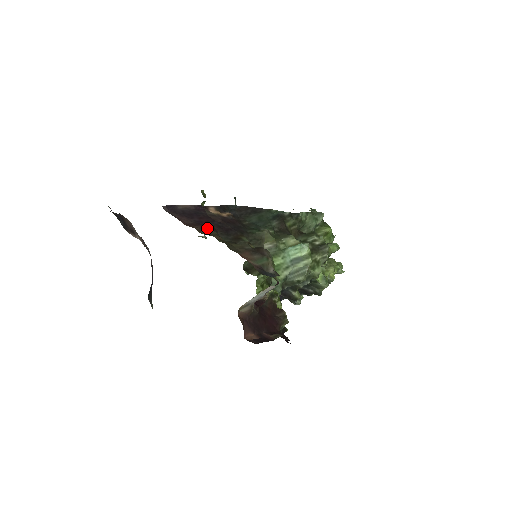
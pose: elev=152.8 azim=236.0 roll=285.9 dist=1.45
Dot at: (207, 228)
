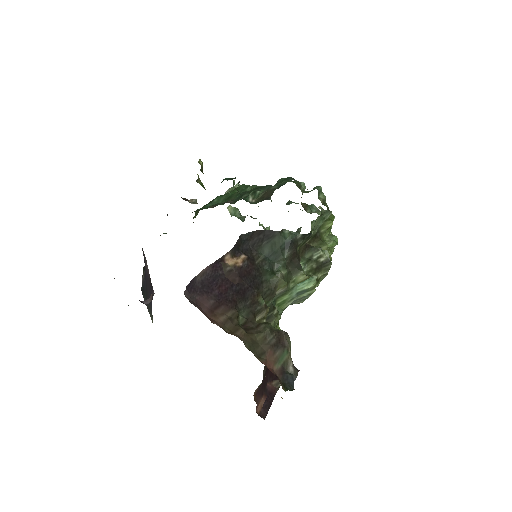
Dot at: (229, 309)
